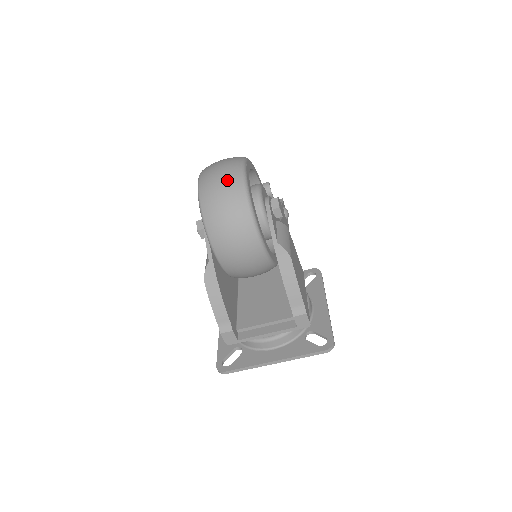
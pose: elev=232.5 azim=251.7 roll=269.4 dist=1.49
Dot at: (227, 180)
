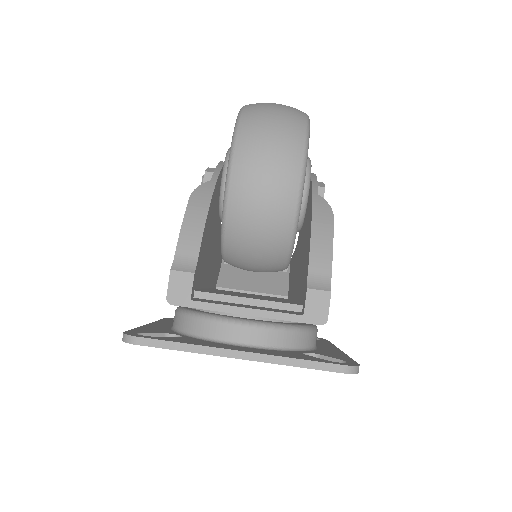
Dot at: occluded
